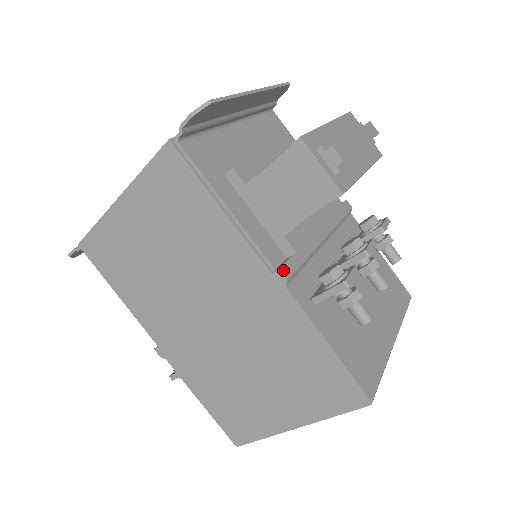
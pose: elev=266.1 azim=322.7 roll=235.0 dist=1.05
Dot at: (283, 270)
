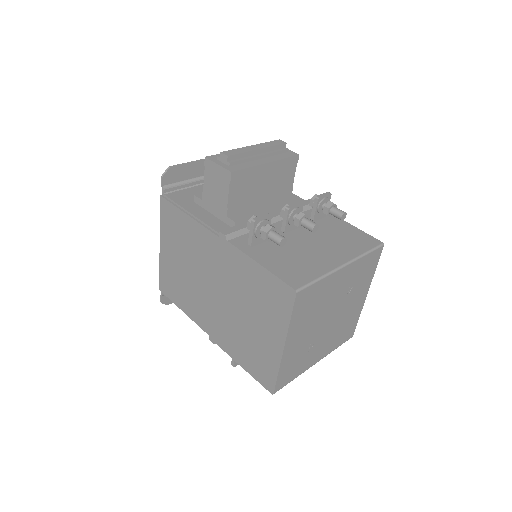
Dot at: (223, 232)
